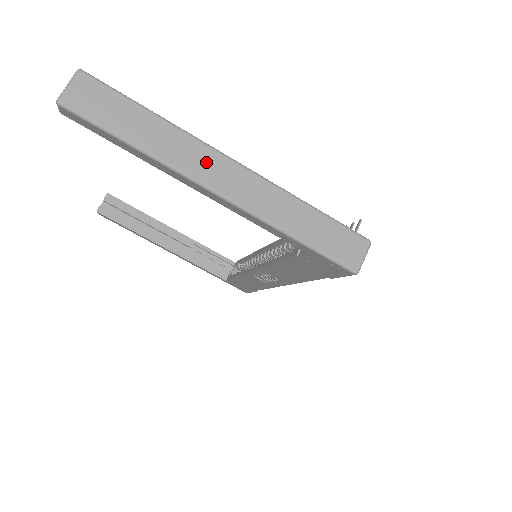
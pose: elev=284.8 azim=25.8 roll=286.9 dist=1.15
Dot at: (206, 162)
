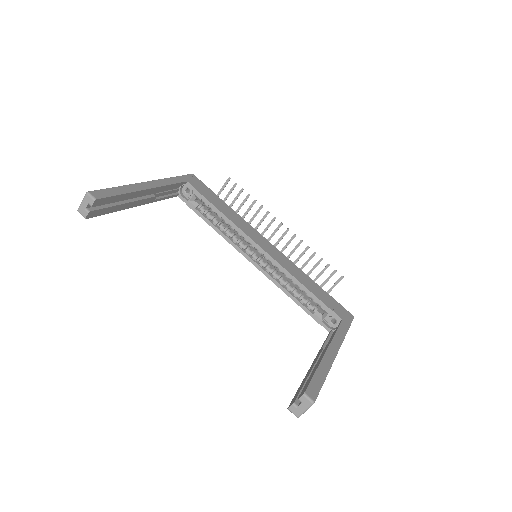
Dot at: occluded
